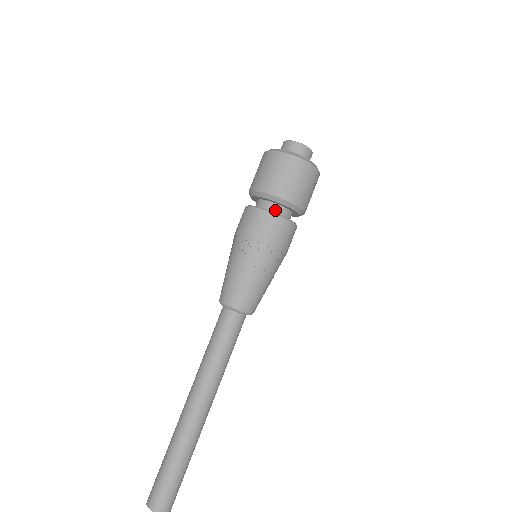
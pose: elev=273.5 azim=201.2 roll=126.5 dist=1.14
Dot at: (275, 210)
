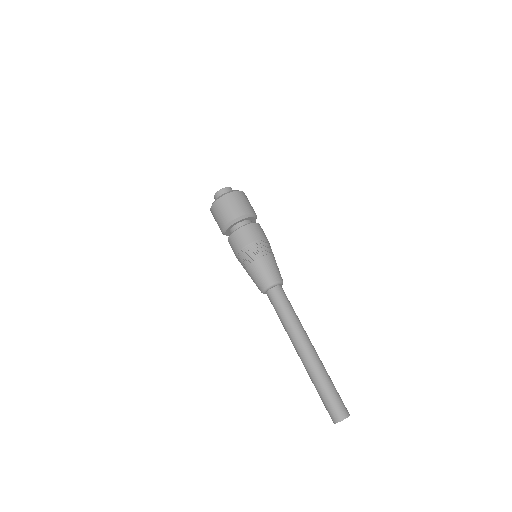
Dot at: occluded
